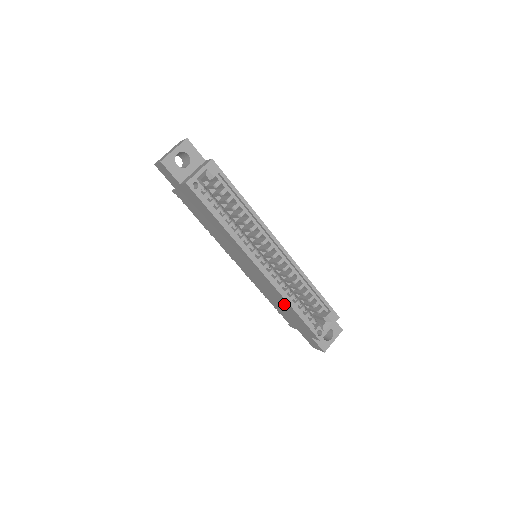
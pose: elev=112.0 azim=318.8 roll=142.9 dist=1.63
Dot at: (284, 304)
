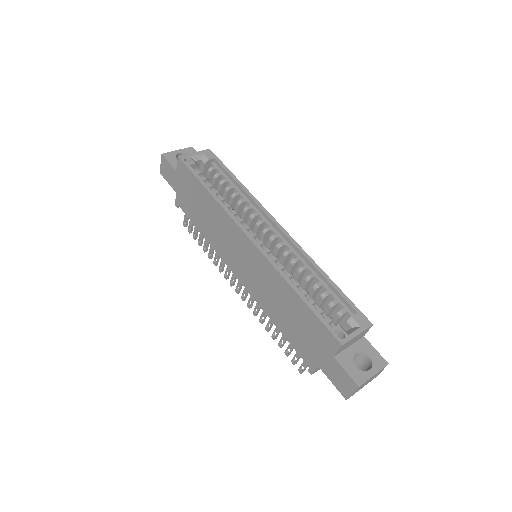
Dot at: (287, 298)
